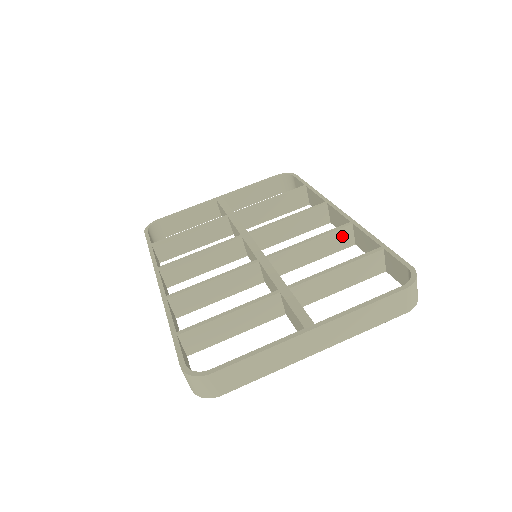
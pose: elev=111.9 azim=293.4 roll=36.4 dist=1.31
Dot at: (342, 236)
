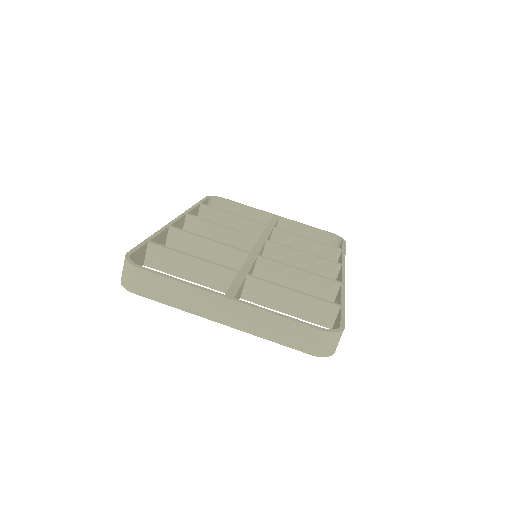
Dot at: (327, 287)
